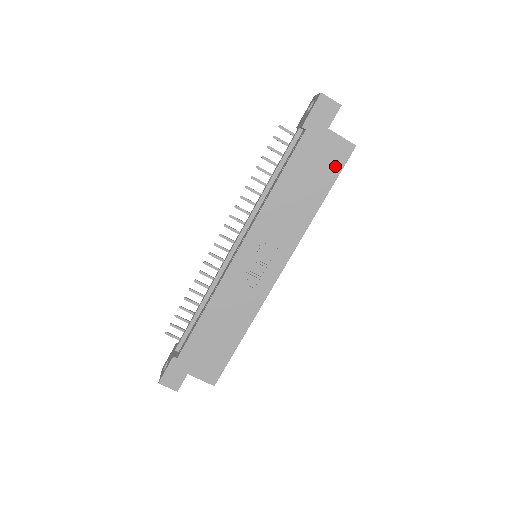
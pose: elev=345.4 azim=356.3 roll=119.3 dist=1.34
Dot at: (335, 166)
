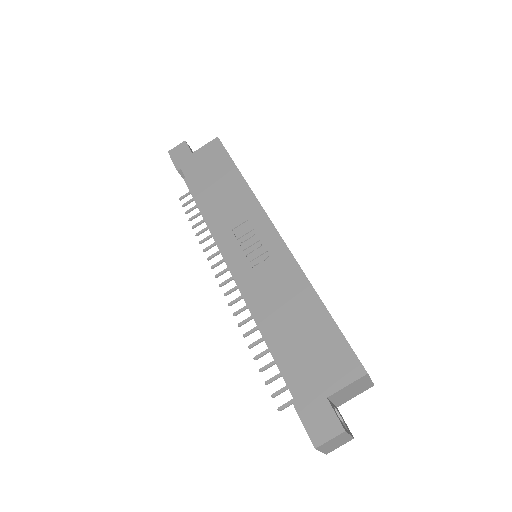
Dot at: (220, 155)
